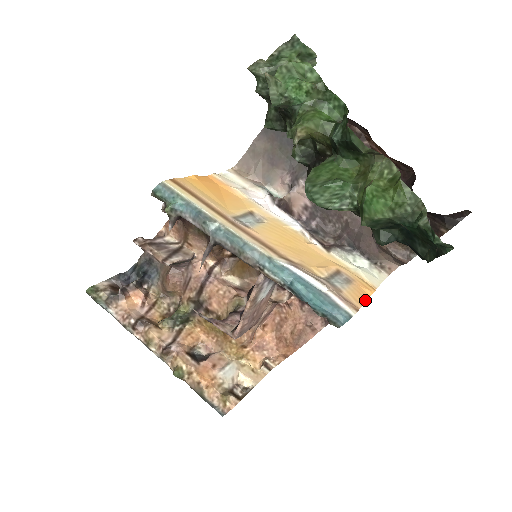
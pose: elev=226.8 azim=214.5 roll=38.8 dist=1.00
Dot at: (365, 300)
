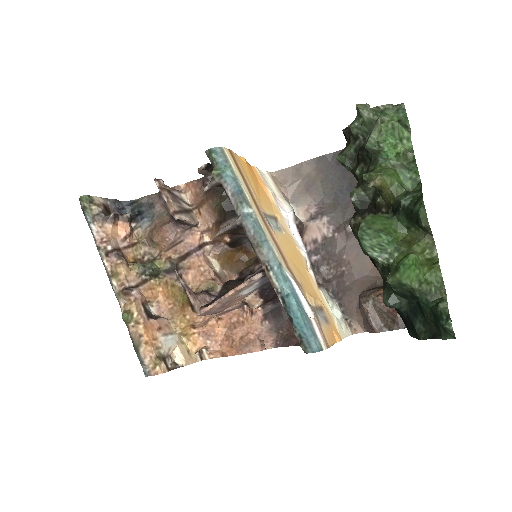
Dot at: (334, 343)
